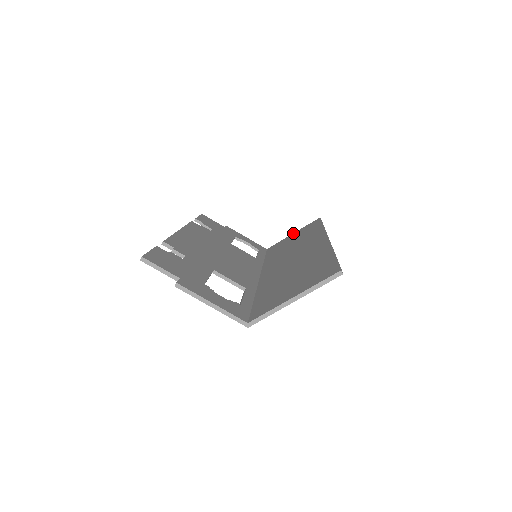
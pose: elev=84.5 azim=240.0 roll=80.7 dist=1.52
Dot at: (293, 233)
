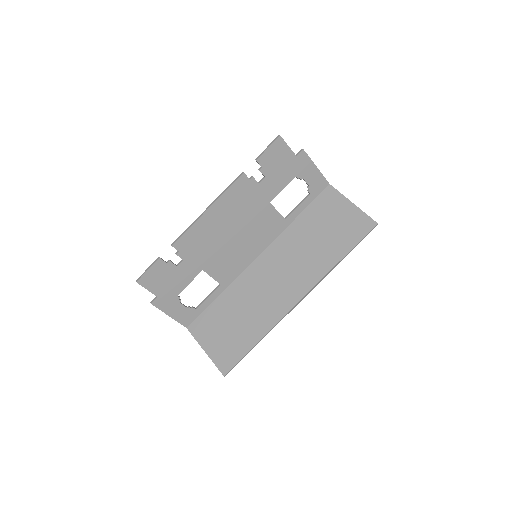
Dot at: (352, 204)
